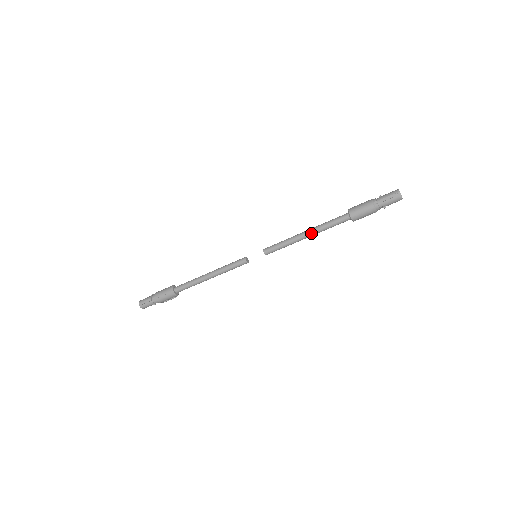
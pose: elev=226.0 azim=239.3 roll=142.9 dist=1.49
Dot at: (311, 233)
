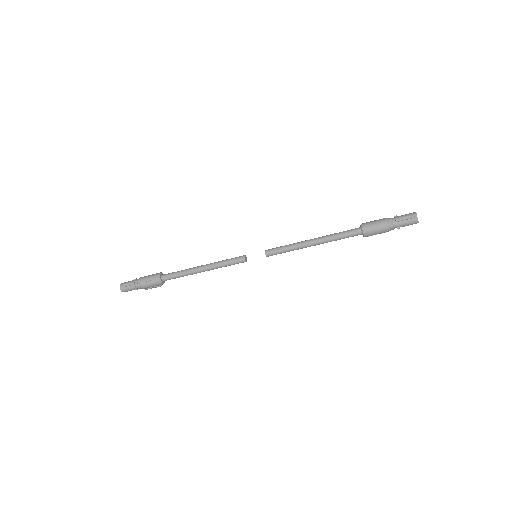
Dot at: (318, 241)
